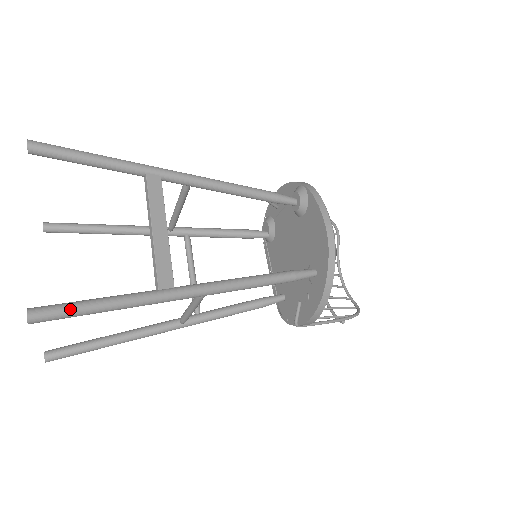
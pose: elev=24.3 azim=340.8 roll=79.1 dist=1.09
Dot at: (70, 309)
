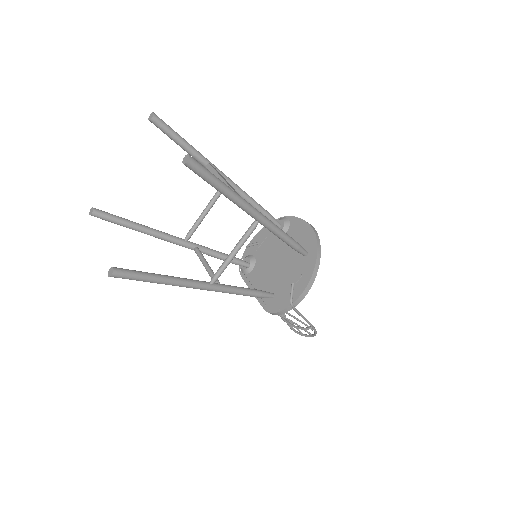
Dot at: (207, 169)
